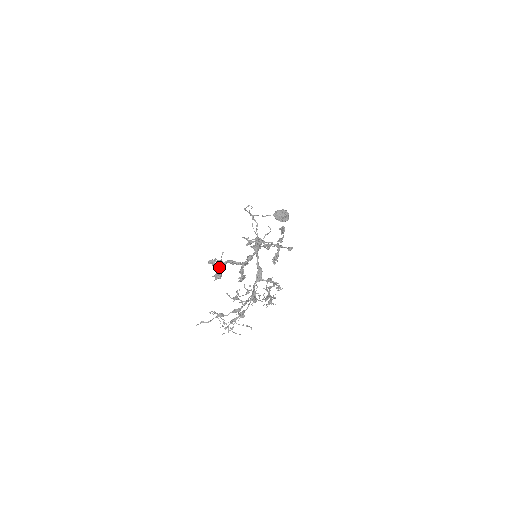
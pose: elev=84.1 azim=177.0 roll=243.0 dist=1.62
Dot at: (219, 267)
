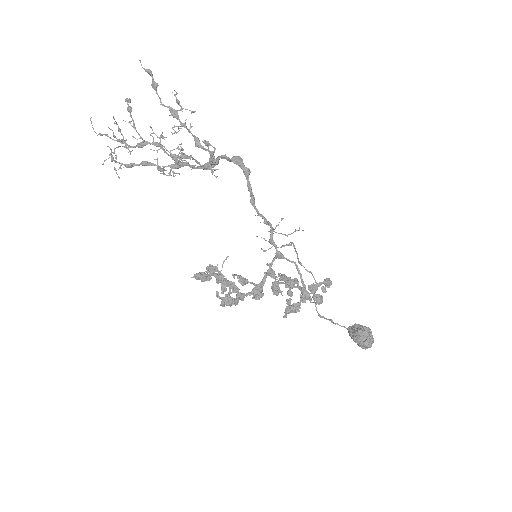
Dot at: (212, 273)
